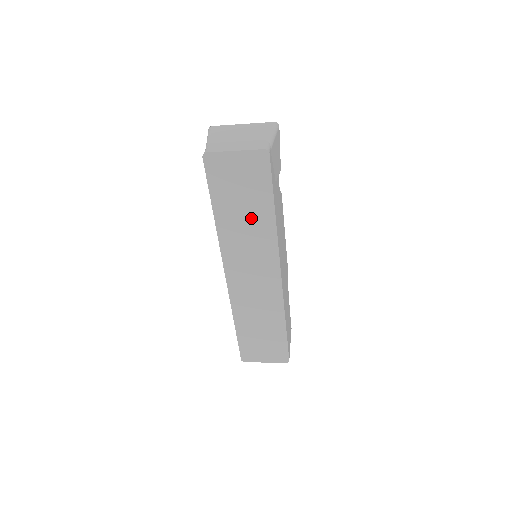
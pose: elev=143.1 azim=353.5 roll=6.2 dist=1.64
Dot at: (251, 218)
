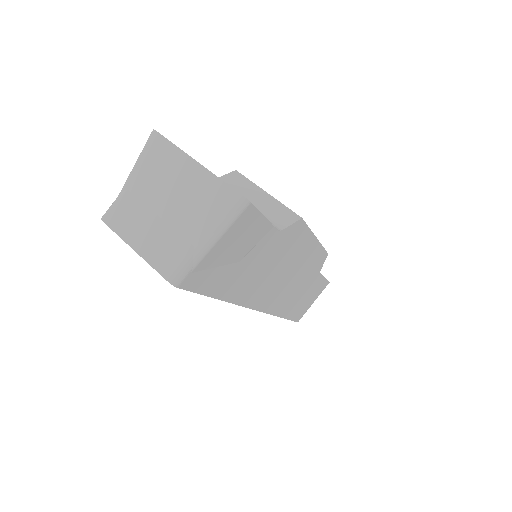
Dot at: occluded
